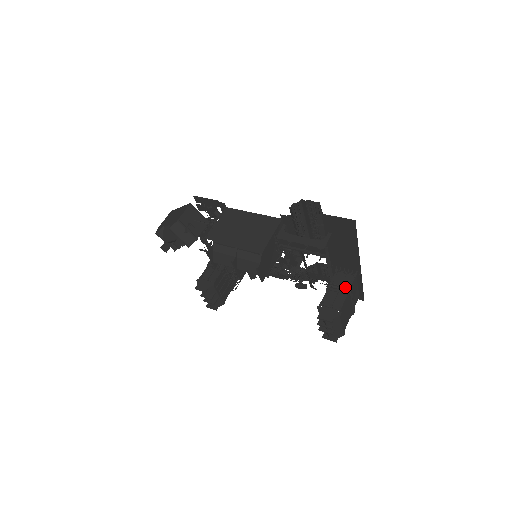
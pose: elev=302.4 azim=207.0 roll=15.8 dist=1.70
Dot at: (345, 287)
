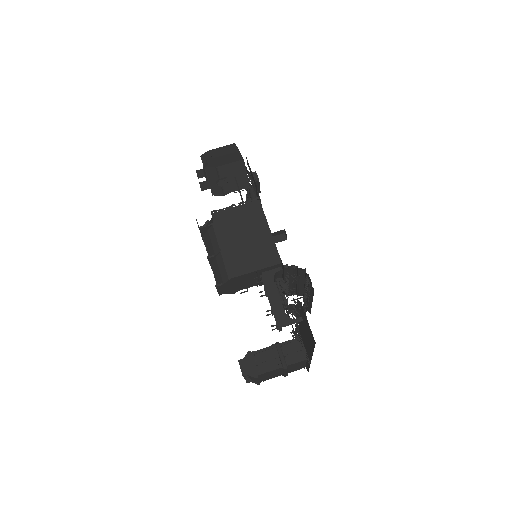
Dot at: (285, 360)
